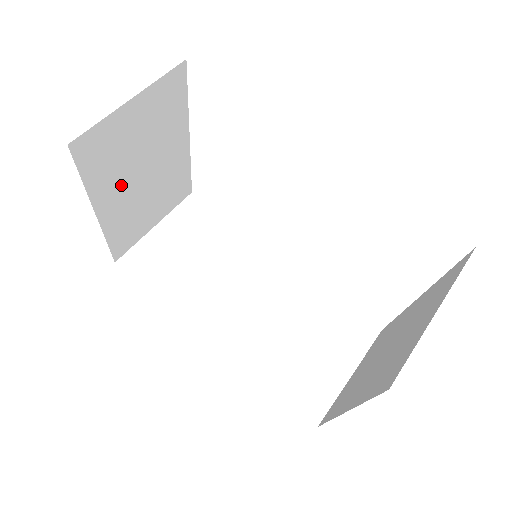
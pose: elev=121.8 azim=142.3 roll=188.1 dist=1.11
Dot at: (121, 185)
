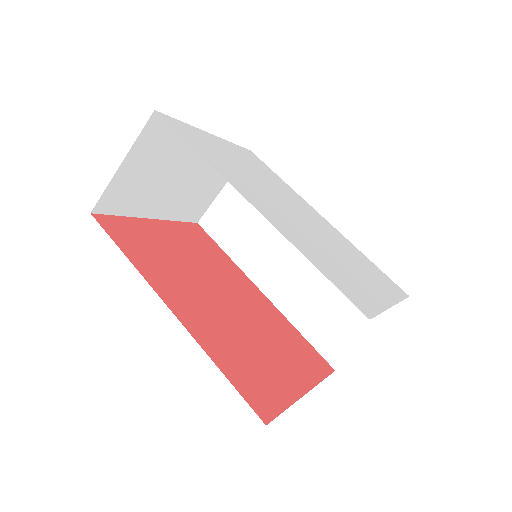
Dot at: (160, 196)
